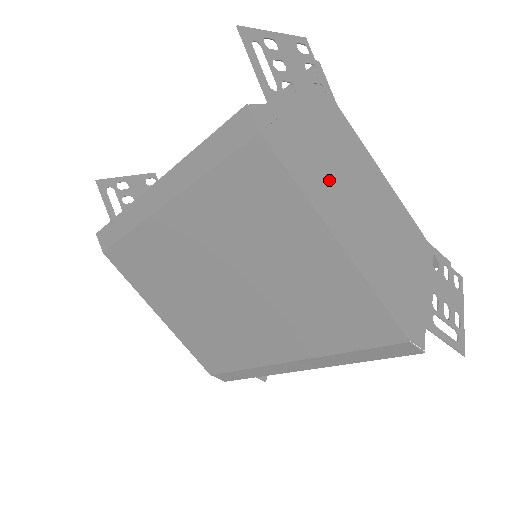
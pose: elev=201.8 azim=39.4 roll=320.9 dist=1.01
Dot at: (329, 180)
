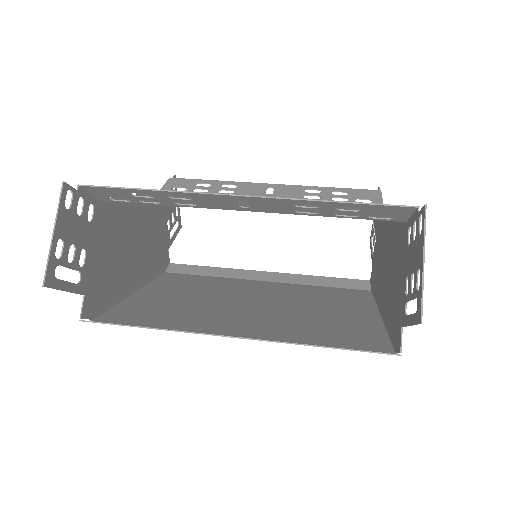
Dot at: occluded
